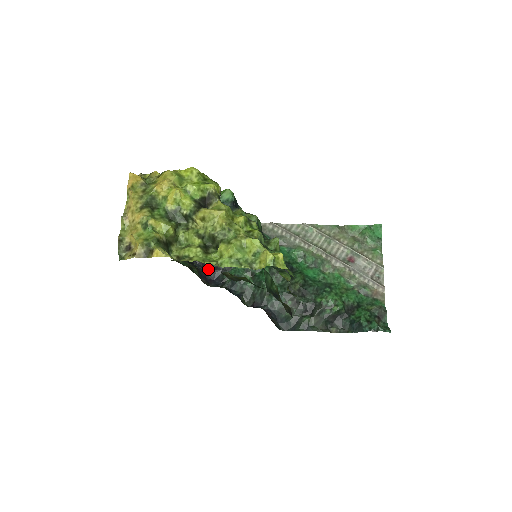
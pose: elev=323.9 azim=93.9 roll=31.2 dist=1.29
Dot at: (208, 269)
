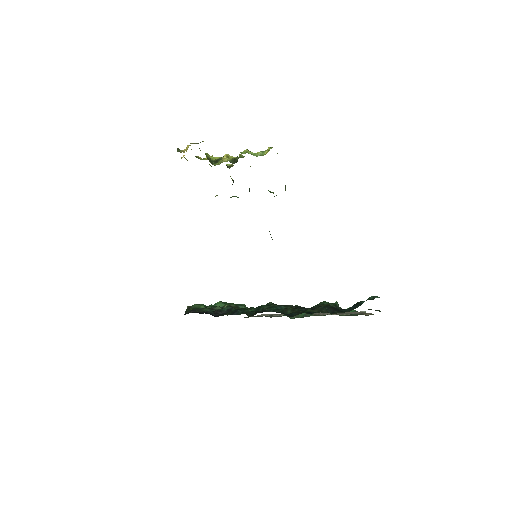
Dot at: (210, 313)
